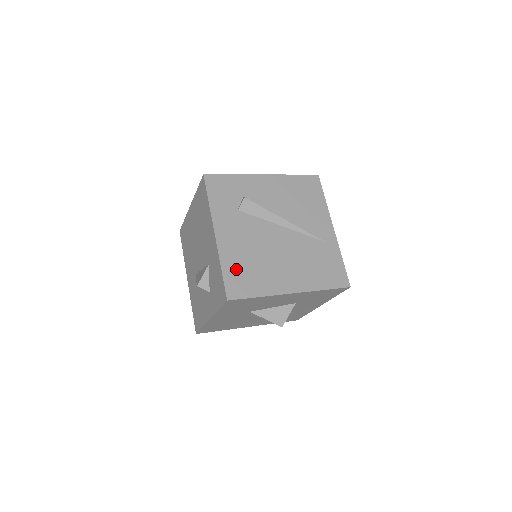
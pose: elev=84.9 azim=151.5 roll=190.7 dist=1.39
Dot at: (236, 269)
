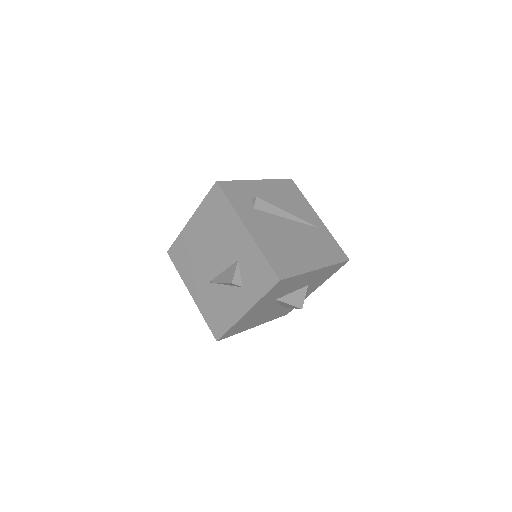
Dot at: (274, 255)
